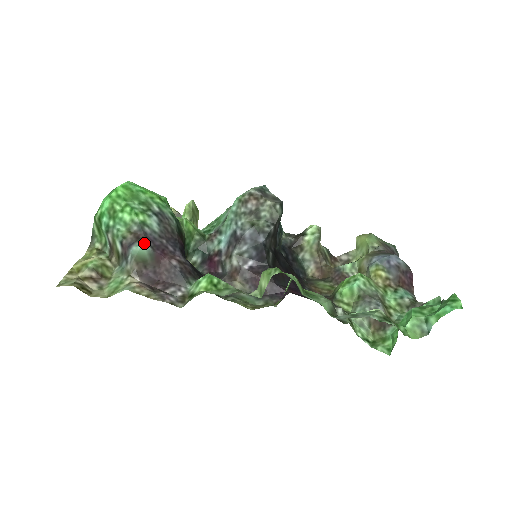
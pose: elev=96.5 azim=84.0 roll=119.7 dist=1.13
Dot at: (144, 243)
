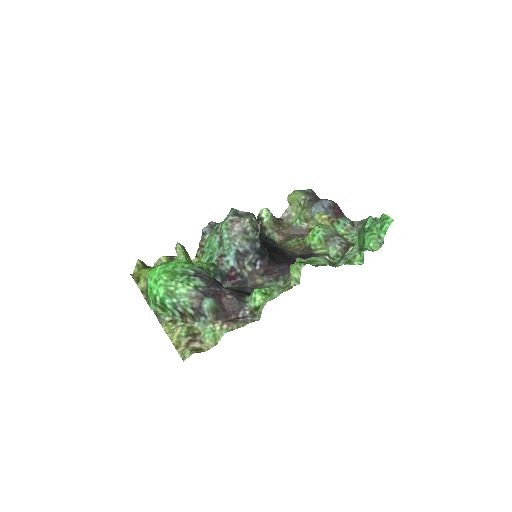
Dot at: (207, 299)
